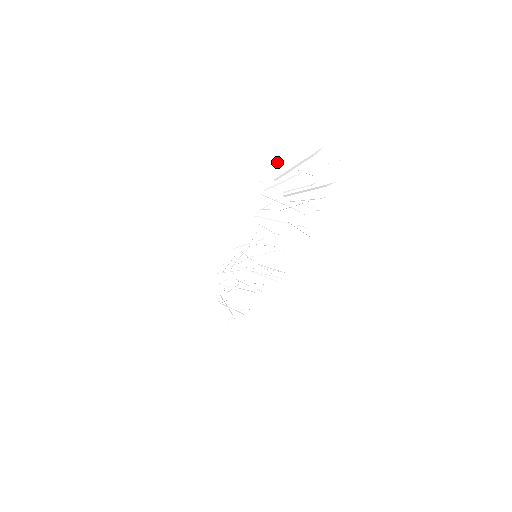
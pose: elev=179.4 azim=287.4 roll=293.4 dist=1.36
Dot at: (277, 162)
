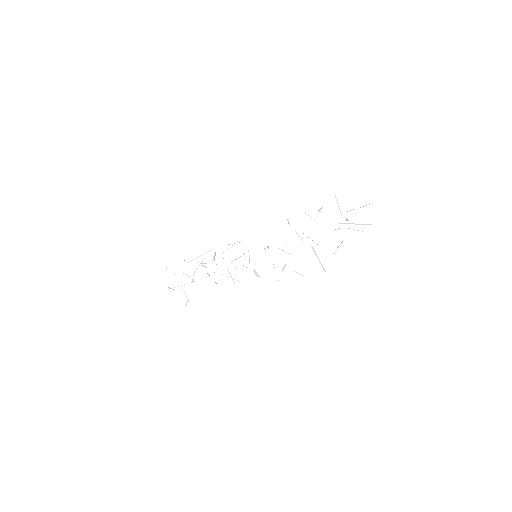
Dot at: occluded
